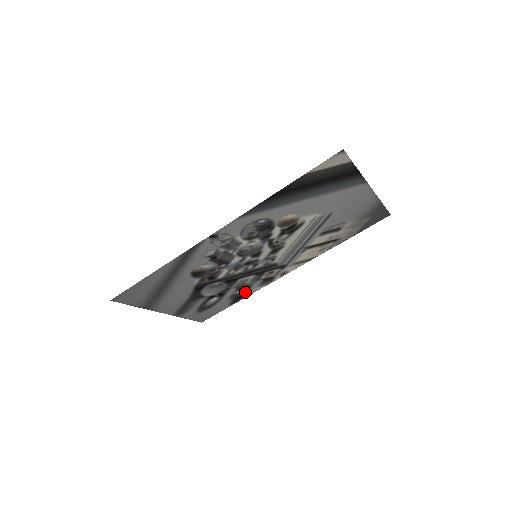
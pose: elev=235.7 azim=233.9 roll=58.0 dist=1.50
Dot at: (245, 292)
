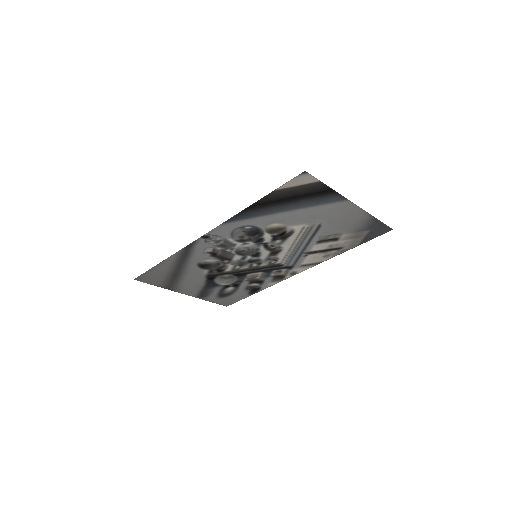
Dot at: (260, 285)
